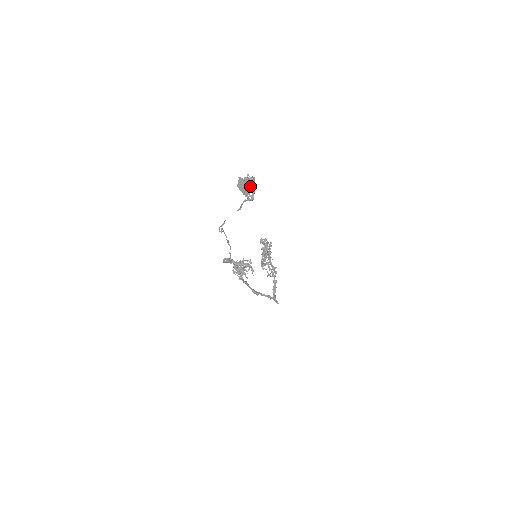
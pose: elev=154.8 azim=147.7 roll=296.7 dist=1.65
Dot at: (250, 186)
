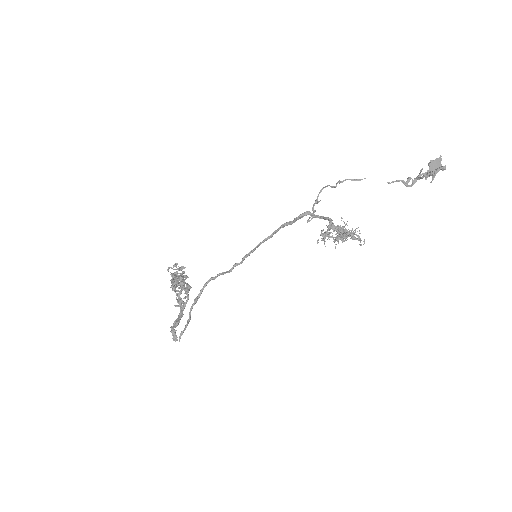
Dot at: occluded
